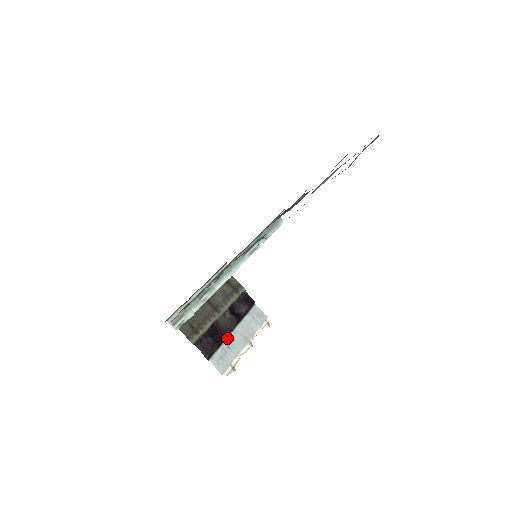
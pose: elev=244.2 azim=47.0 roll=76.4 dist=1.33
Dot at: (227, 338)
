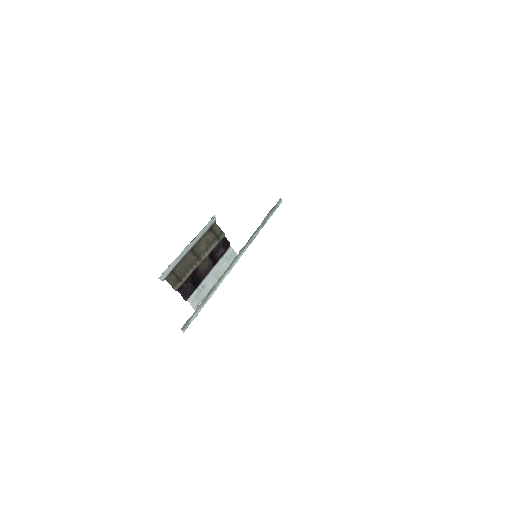
Dot at: (203, 280)
